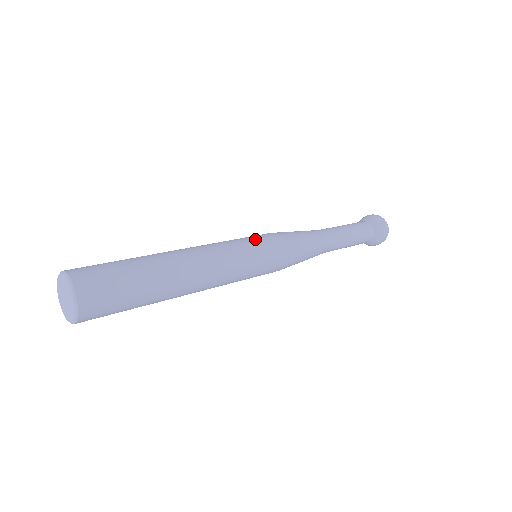
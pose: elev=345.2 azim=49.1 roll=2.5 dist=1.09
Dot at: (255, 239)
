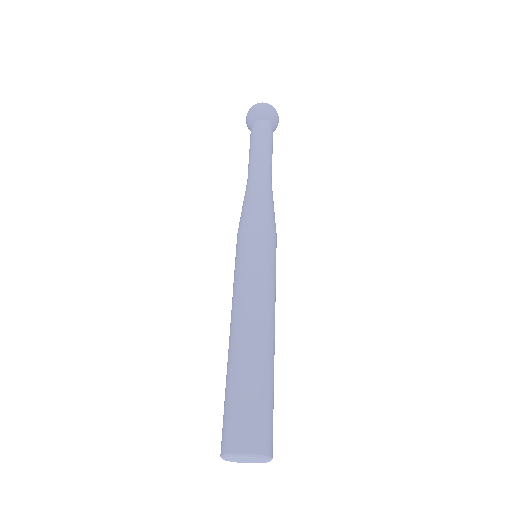
Dot at: (254, 250)
